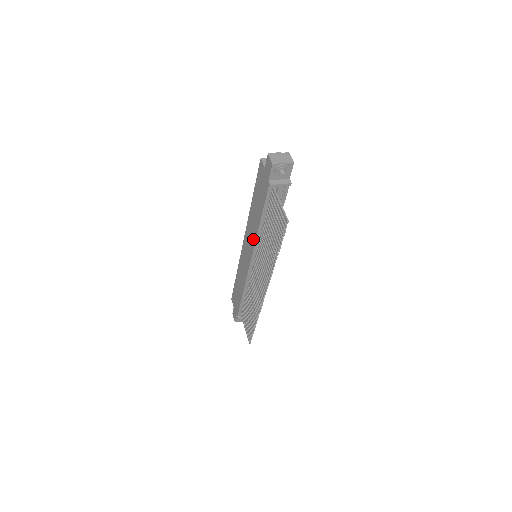
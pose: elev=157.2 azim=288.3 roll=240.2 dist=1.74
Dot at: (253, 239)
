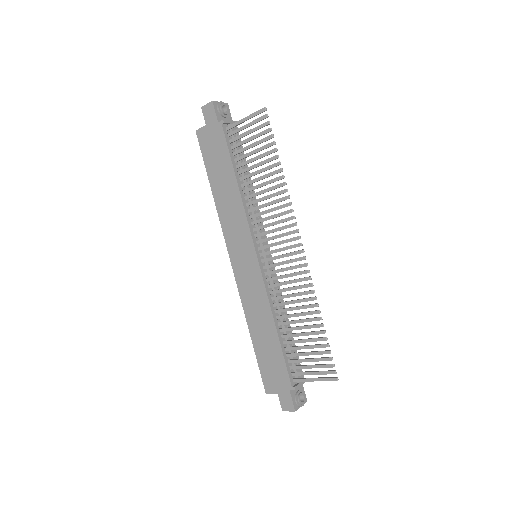
Dot at: (241, 220)
